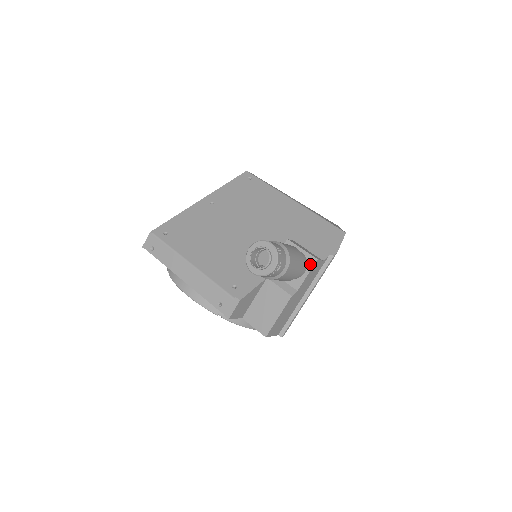
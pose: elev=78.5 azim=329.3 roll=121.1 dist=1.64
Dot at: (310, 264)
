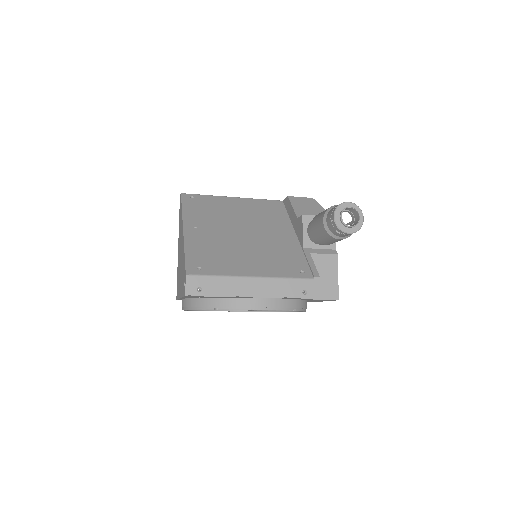
Dot at: occluded
